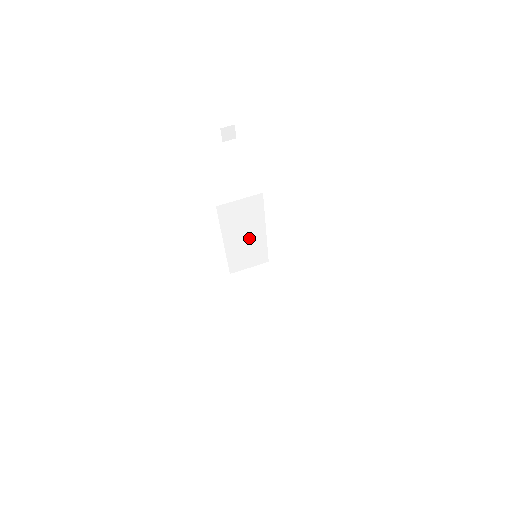
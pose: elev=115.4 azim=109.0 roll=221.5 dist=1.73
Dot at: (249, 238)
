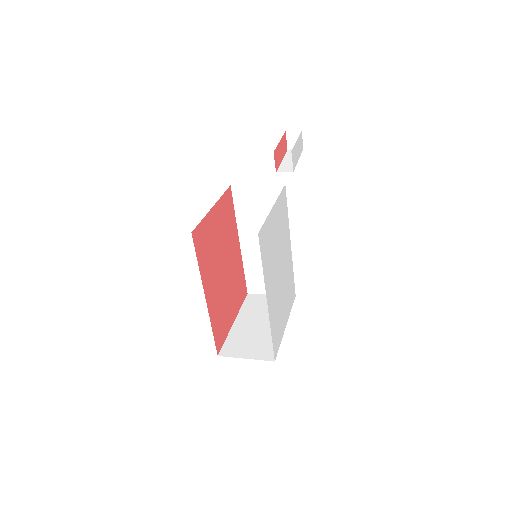
Dot at: occluded
